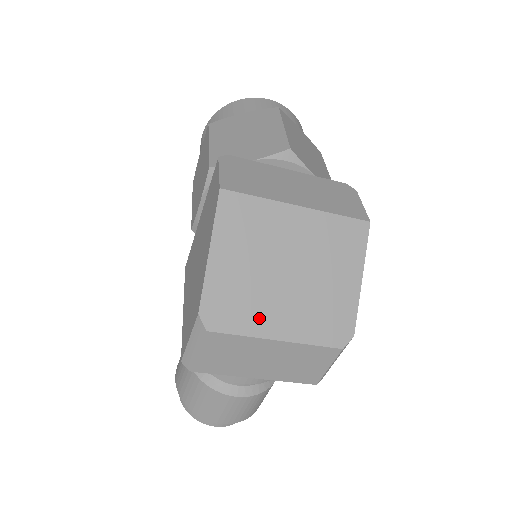
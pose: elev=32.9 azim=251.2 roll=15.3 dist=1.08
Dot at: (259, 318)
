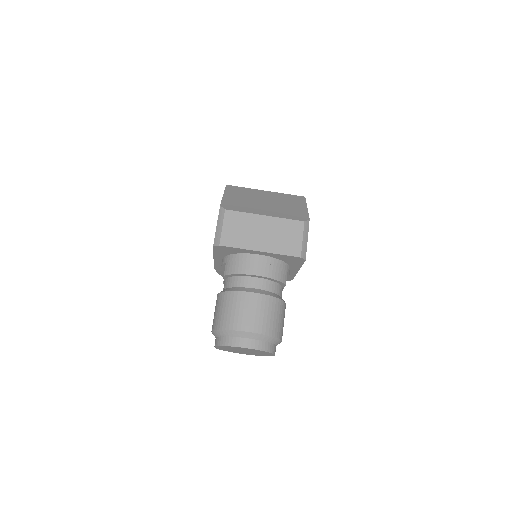
Dot at: (253, 210)
